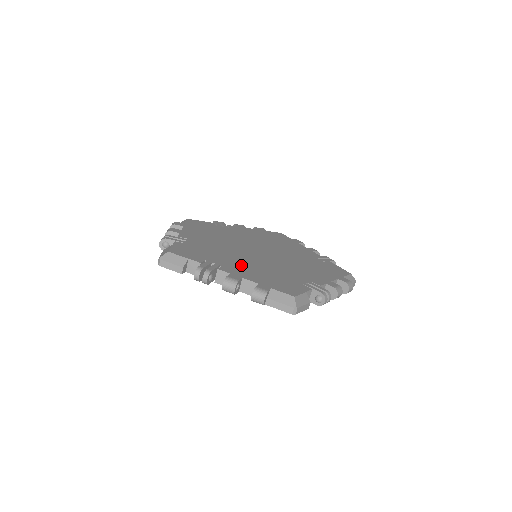
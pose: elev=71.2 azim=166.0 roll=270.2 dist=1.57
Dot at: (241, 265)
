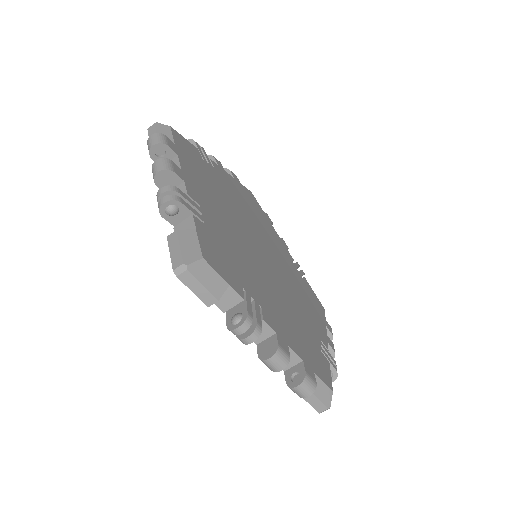
Dot at: (271, 301)
